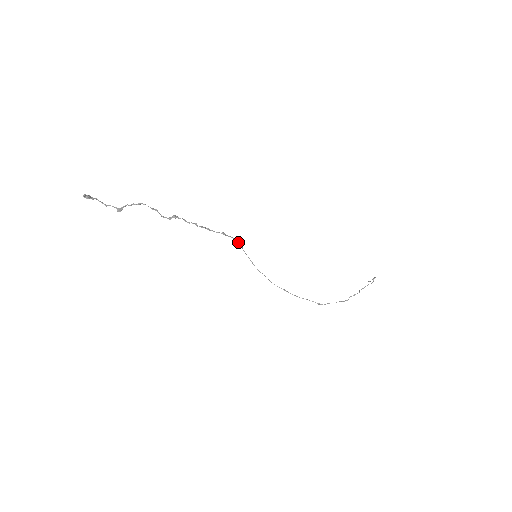
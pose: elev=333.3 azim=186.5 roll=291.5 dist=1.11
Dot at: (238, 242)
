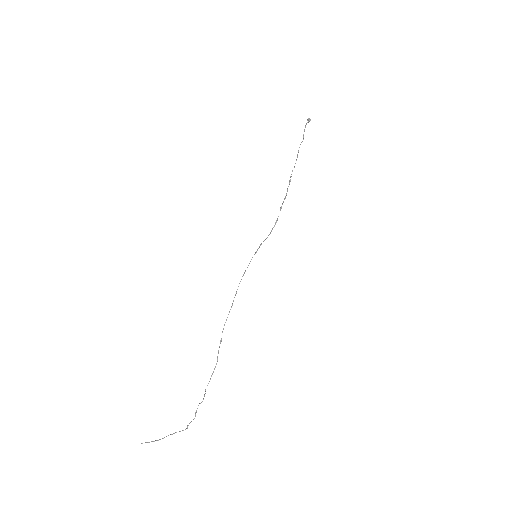
Dot at: occluded
